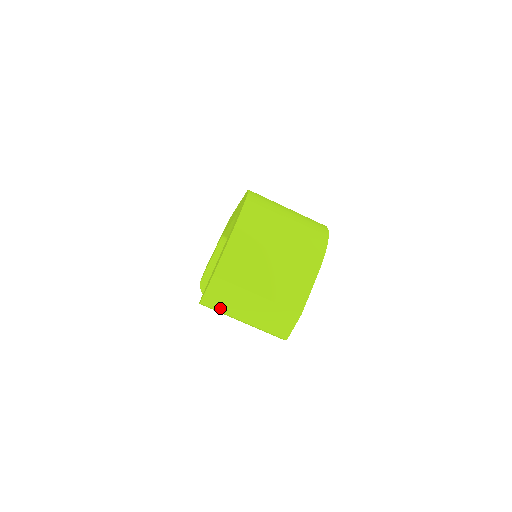
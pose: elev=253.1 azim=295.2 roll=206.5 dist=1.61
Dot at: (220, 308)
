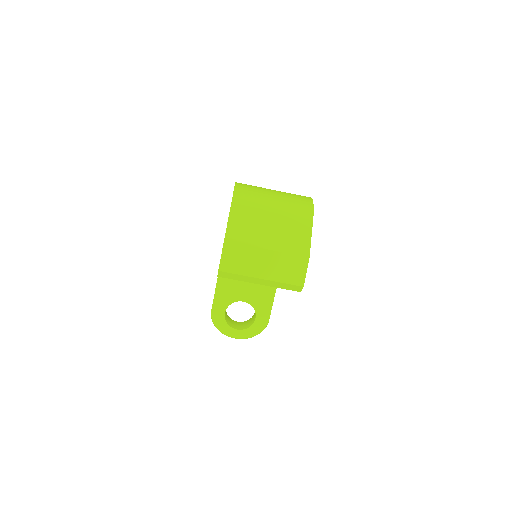
Dot at: (237, 271)
